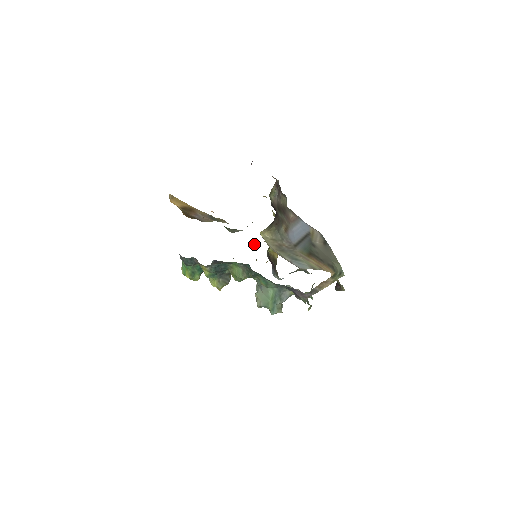
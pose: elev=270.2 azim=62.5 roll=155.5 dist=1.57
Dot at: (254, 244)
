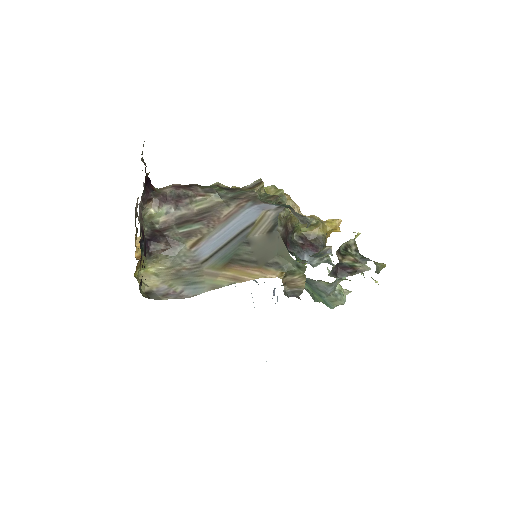
Dot at: occluded
